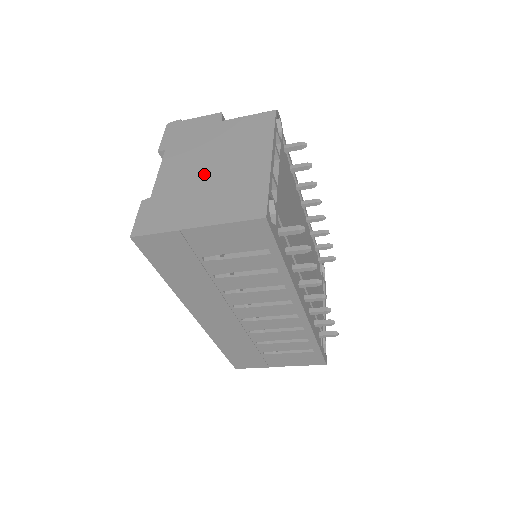
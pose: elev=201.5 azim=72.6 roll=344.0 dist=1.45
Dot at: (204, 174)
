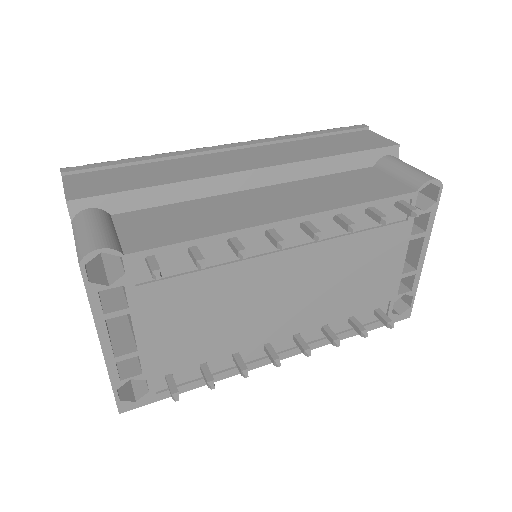
Dot at: occluded
